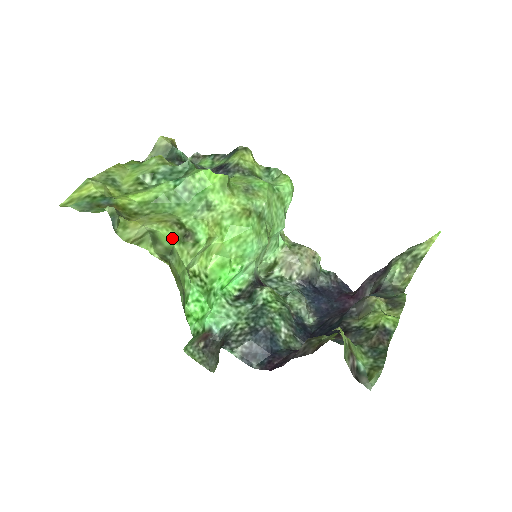
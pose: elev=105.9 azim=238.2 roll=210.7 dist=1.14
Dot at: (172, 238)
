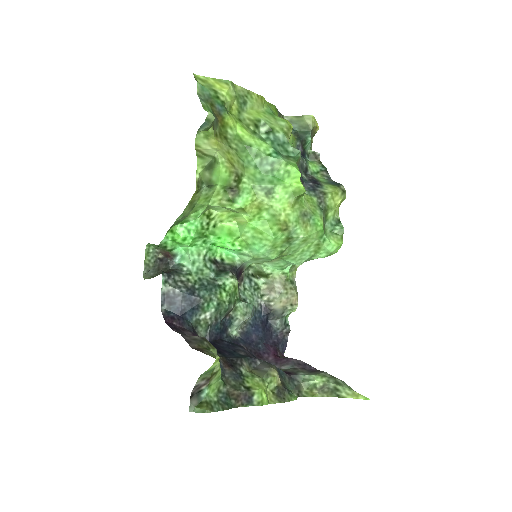
Dot at: (222, 179)
